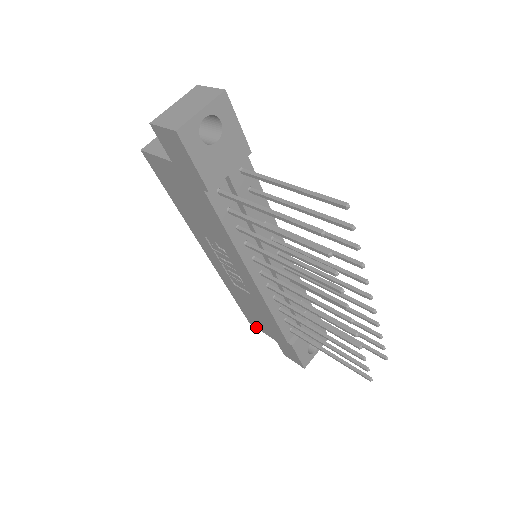
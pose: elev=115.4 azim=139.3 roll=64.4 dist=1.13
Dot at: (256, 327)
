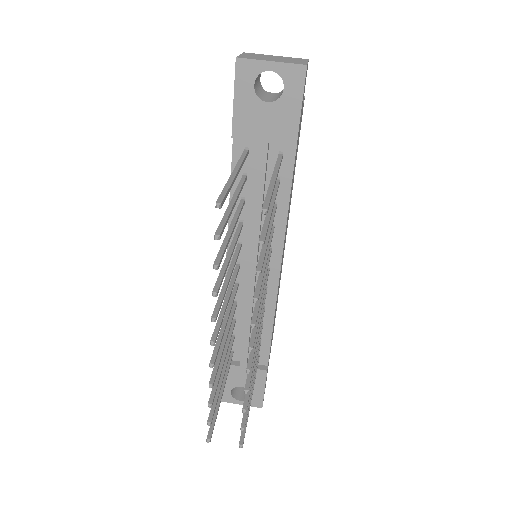
Dot at: occluded
